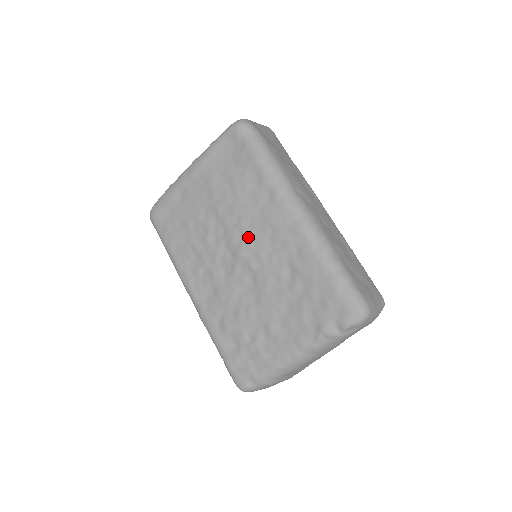
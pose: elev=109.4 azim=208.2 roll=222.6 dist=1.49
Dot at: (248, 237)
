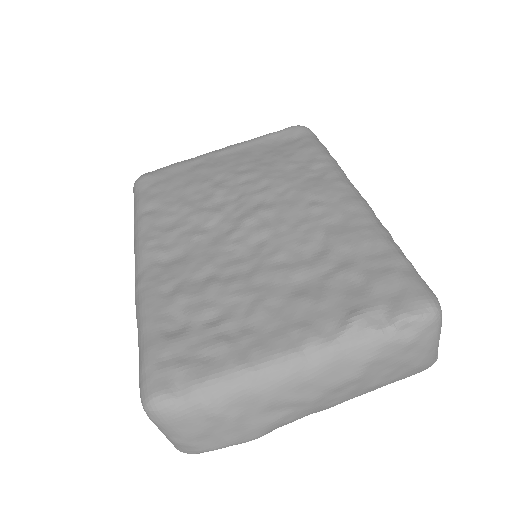
Dot at: (272, 203)
